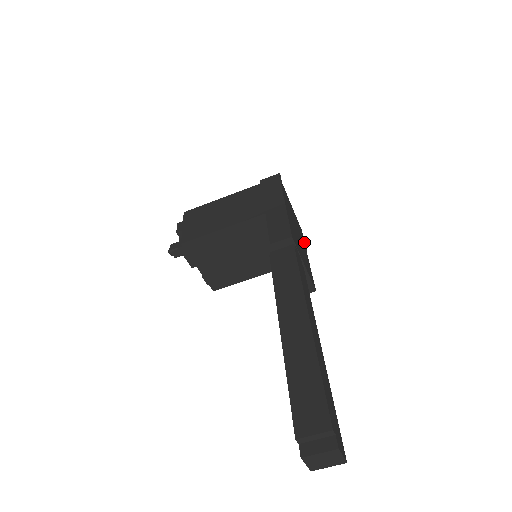
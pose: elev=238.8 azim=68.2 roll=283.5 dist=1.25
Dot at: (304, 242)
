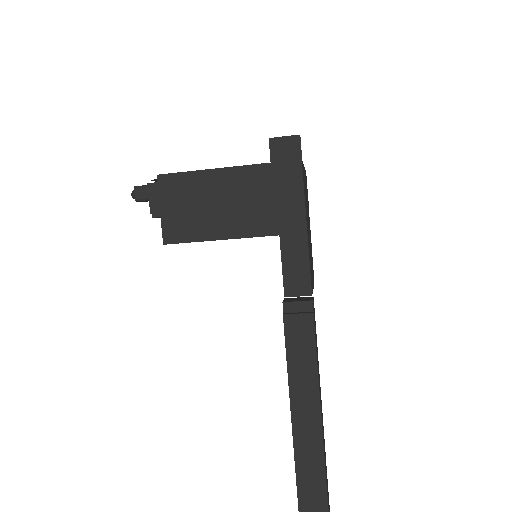
Dot at: occluded
